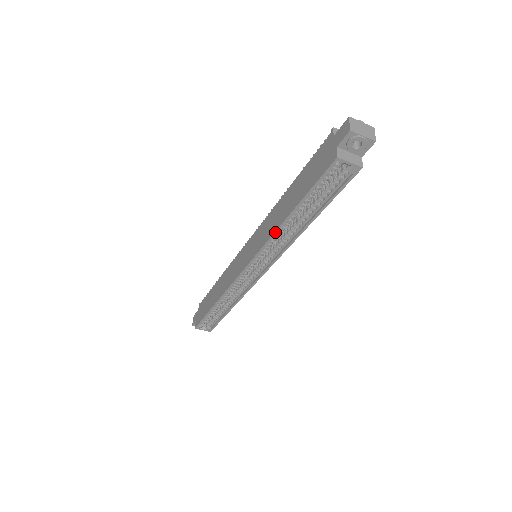
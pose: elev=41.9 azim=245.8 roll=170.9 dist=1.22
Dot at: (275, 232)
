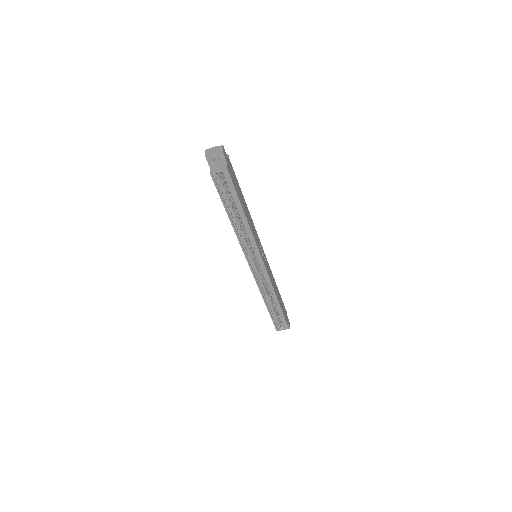
Dot at: (235, 233)
